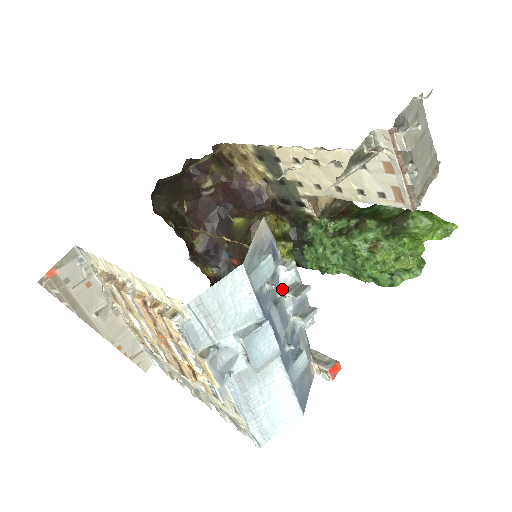
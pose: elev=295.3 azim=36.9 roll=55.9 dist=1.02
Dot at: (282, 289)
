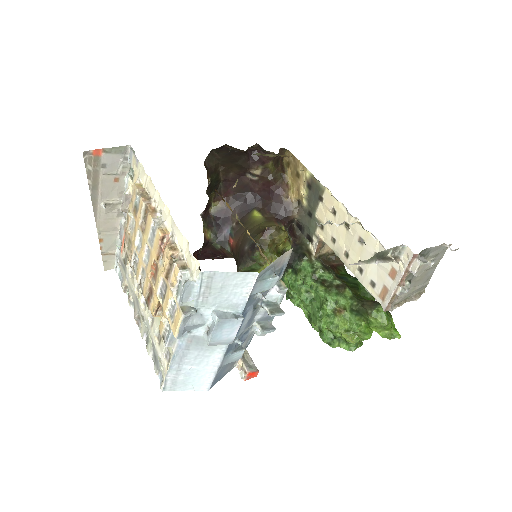
Dot at: (264, 300)
